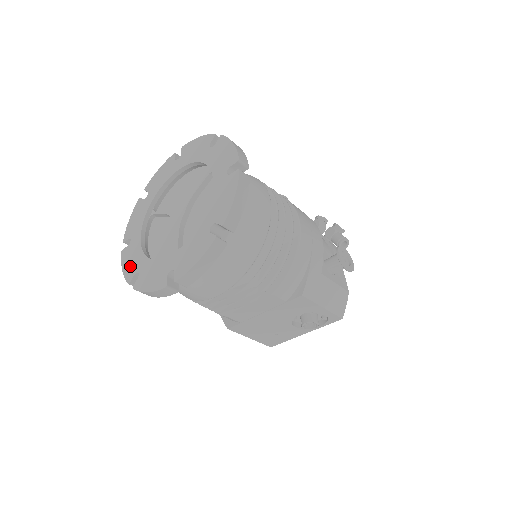
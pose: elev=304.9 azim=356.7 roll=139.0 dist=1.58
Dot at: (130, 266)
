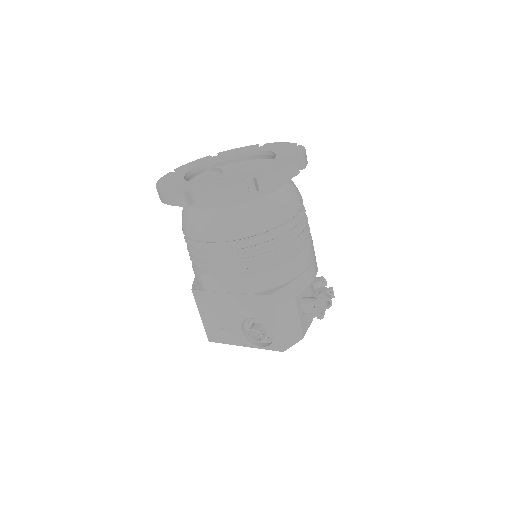
Dot at: (167, 180)
